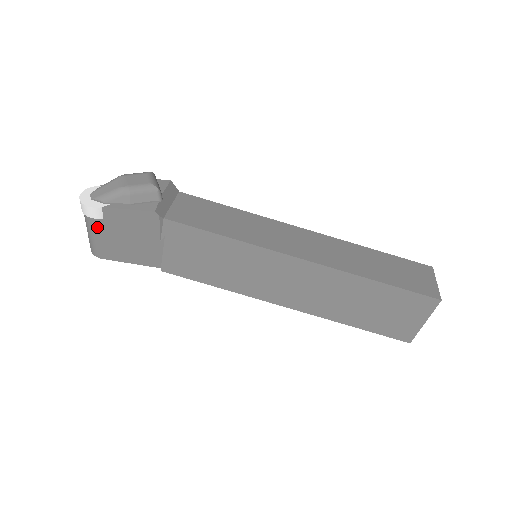
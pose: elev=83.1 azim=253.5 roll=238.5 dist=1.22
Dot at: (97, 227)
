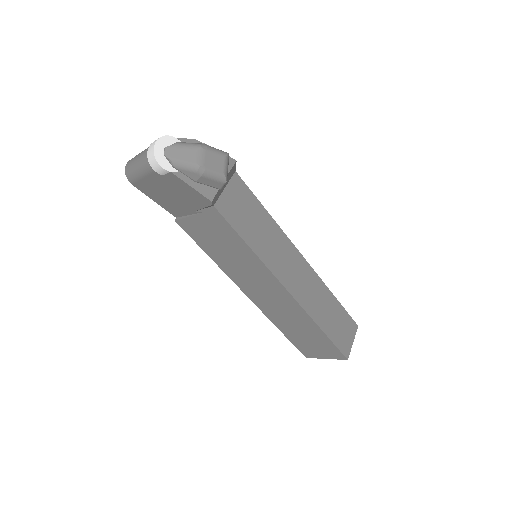
Dot at: (151, 174)
